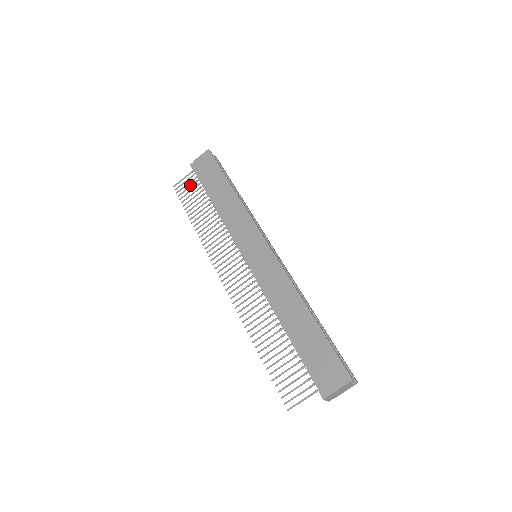
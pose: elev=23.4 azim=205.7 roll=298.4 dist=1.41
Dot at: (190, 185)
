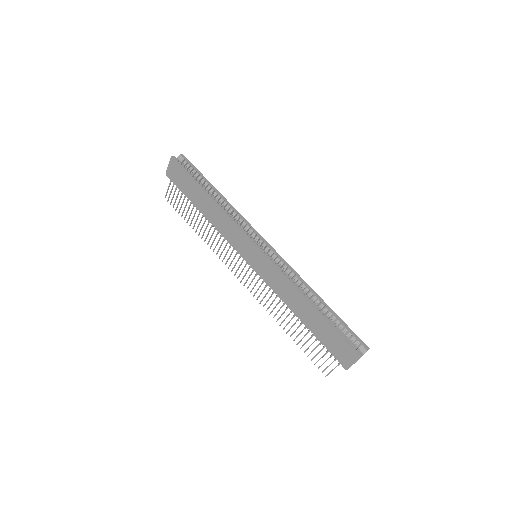
Dot at: (176, 196)
